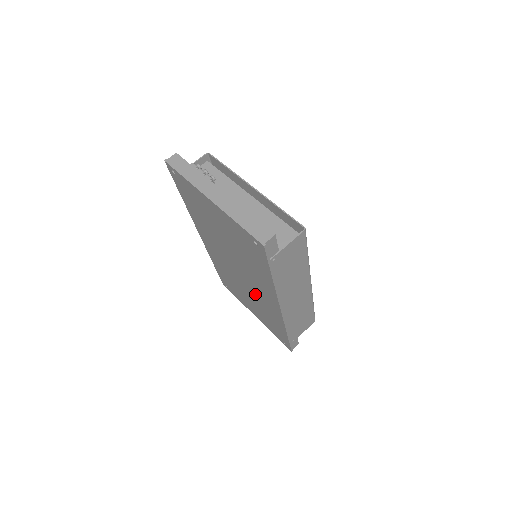
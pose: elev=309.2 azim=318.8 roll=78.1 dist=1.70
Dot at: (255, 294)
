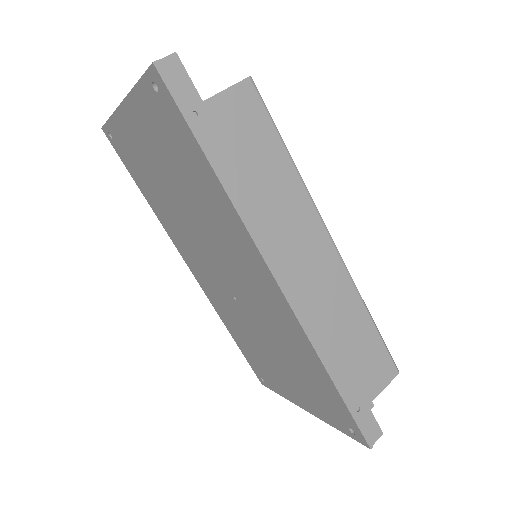
Dot at: (259, 310)
